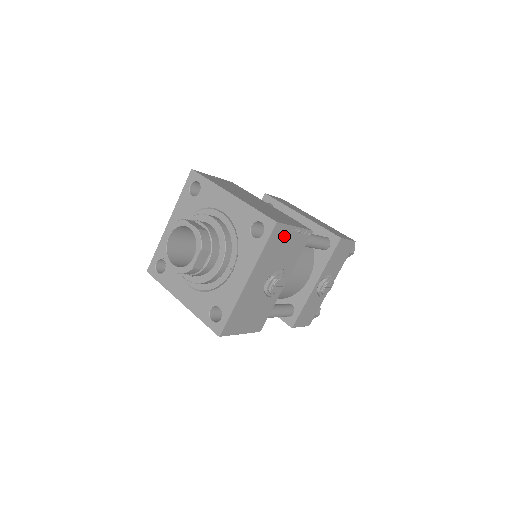
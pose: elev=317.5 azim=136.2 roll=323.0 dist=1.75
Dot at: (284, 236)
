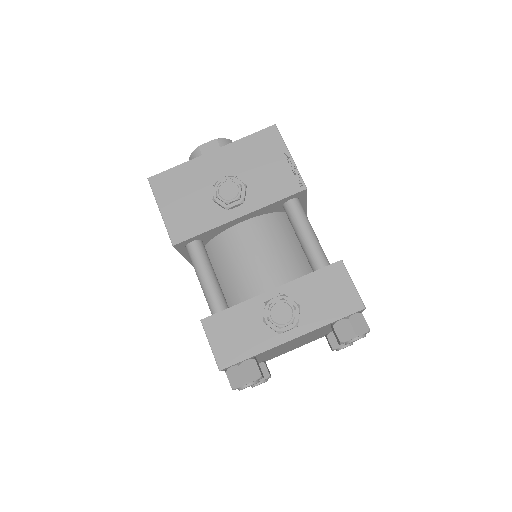
Dot at: (274, 150)
